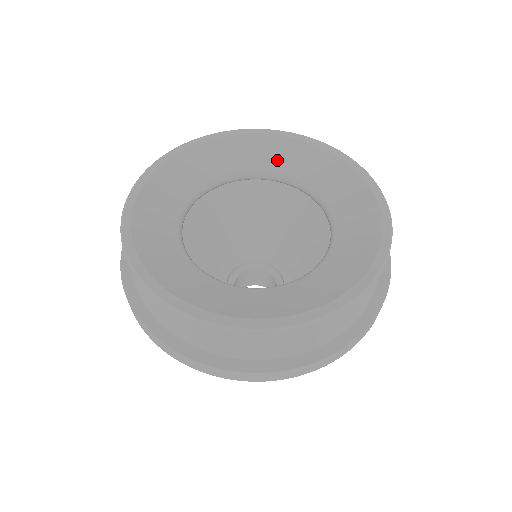
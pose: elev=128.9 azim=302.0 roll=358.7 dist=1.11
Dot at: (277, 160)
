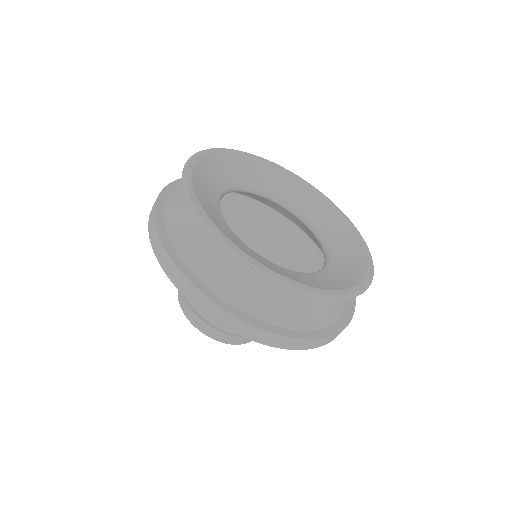
Dot at: (293, 194)
